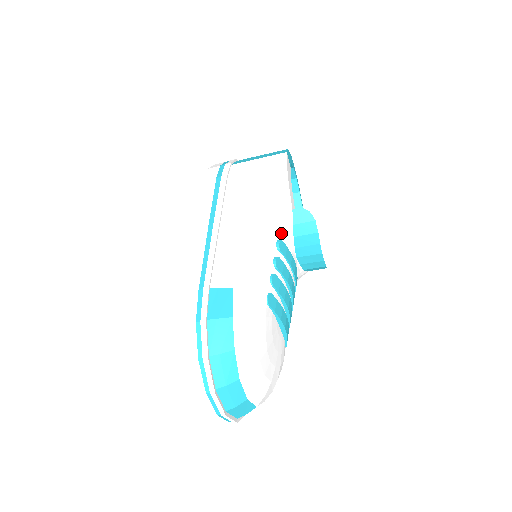
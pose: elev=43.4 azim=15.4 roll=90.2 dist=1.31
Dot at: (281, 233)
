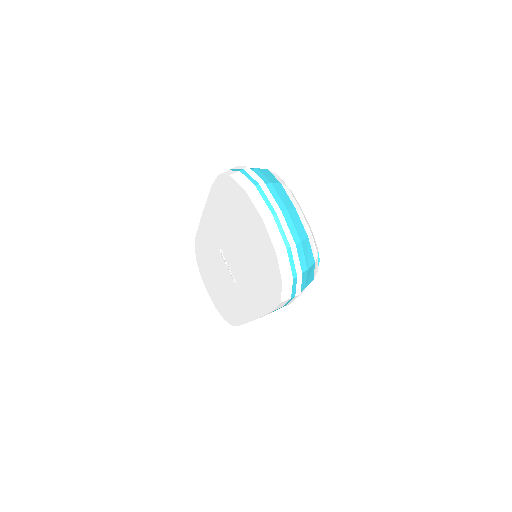
Dot at: occluded
